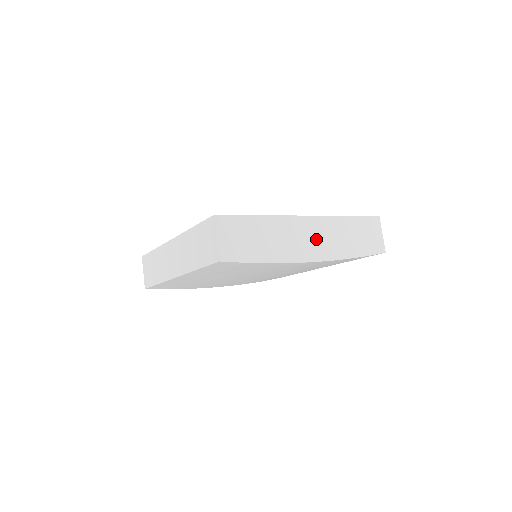
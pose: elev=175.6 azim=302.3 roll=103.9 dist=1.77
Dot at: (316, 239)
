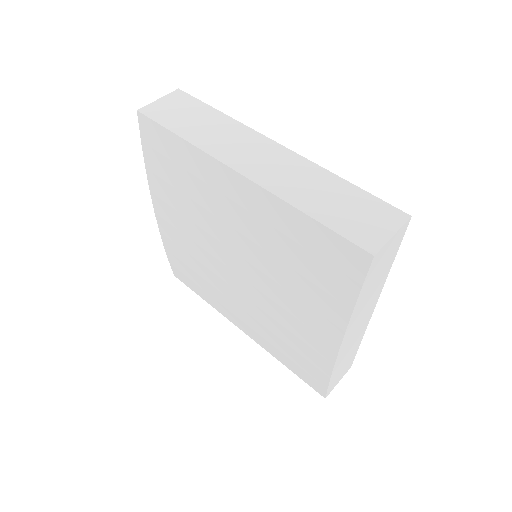
Dot at: (355, 334)
